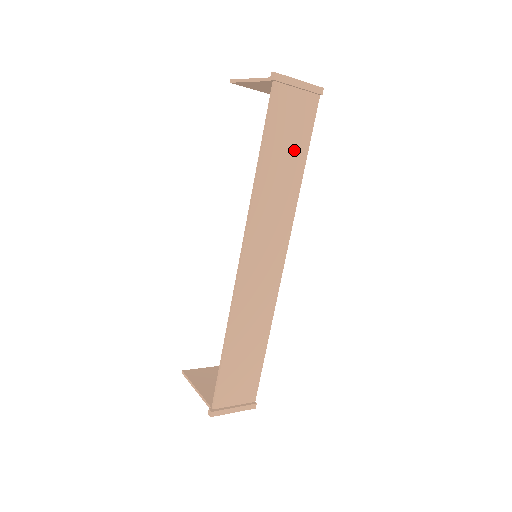
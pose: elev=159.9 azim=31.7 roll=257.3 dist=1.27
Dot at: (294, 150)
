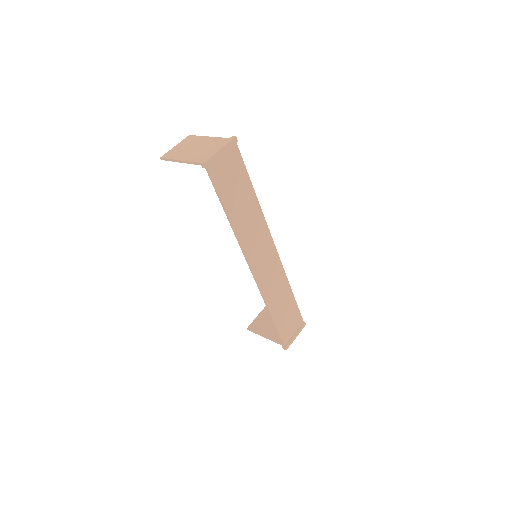
Dot at: (242, 188)
